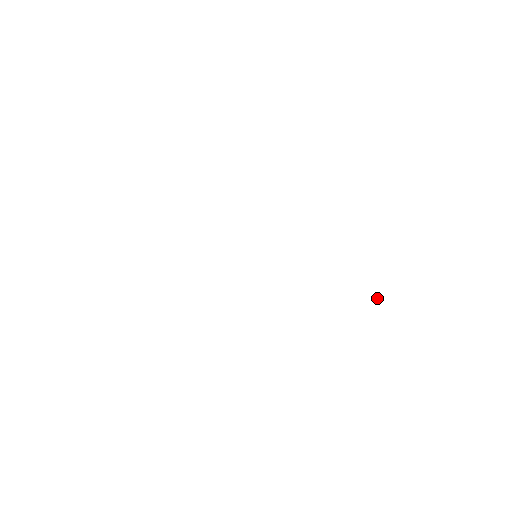
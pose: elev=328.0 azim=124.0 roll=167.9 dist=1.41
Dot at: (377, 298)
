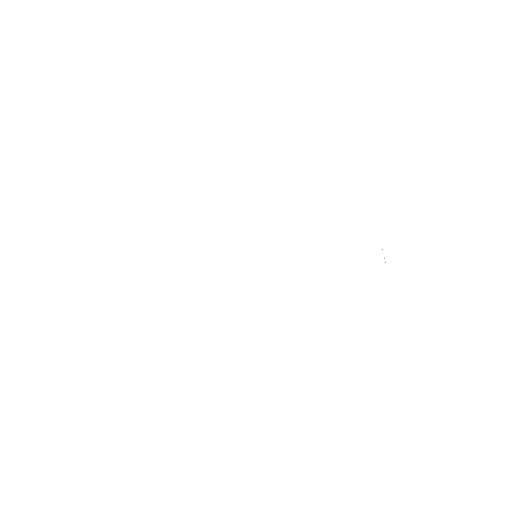
Dot at: occluded
